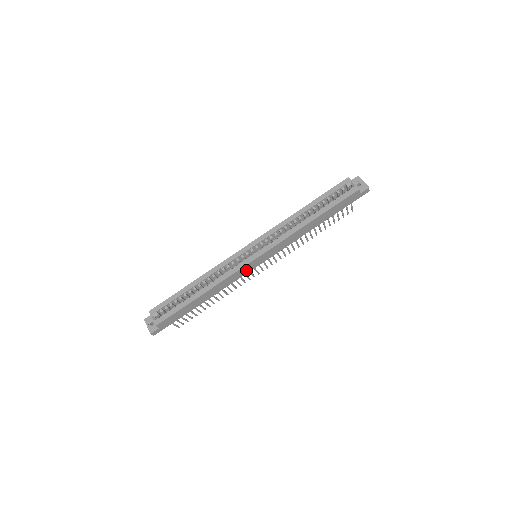
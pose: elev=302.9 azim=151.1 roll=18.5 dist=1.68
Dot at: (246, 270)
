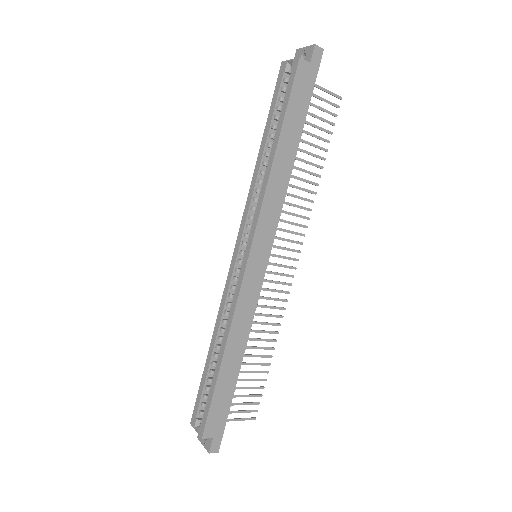
Dot at: (254, 283)
